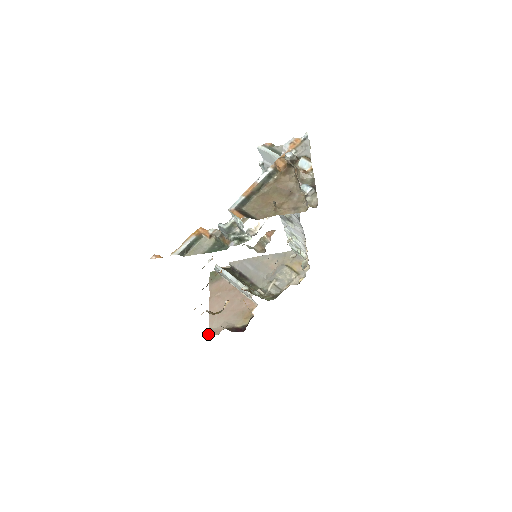
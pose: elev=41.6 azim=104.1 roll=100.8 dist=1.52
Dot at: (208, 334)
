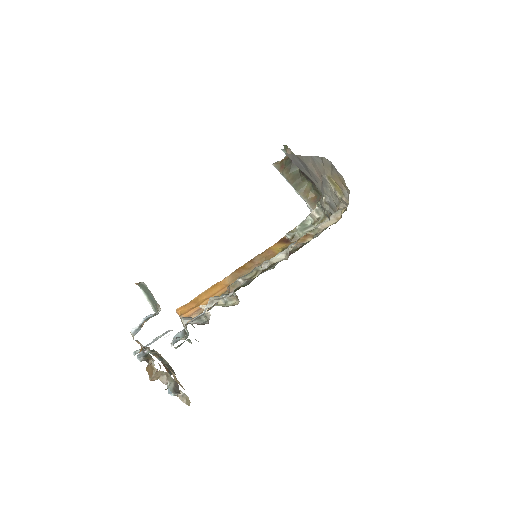
Dot at: occluded
